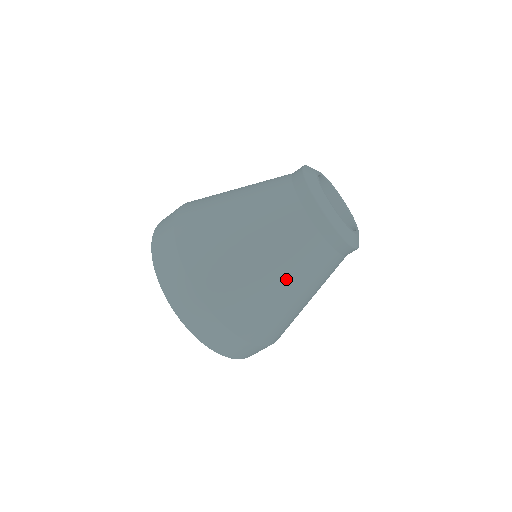
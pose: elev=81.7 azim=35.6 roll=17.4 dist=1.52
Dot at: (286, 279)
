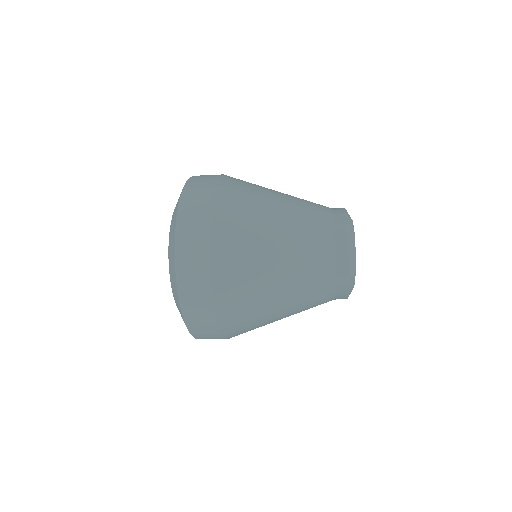
Dot at: occluded
